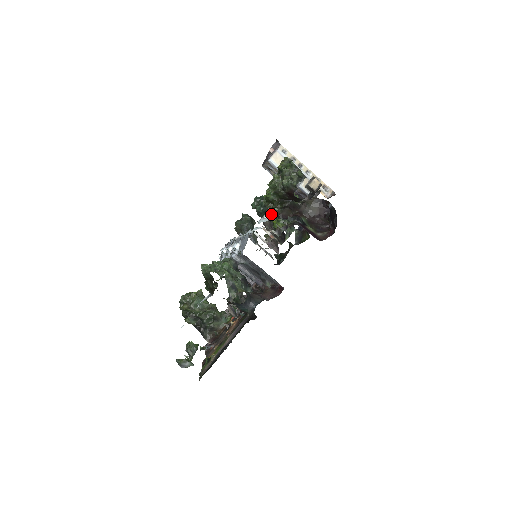
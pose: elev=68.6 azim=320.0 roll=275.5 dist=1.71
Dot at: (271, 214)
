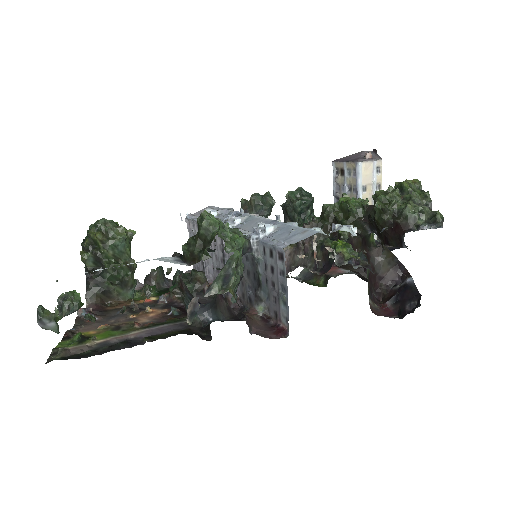
Dot at: (325, 225)
